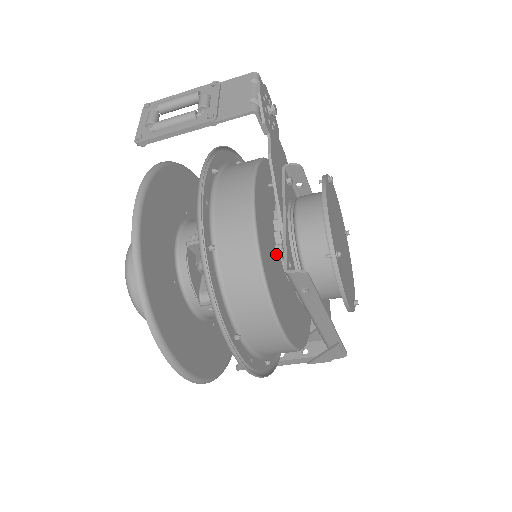
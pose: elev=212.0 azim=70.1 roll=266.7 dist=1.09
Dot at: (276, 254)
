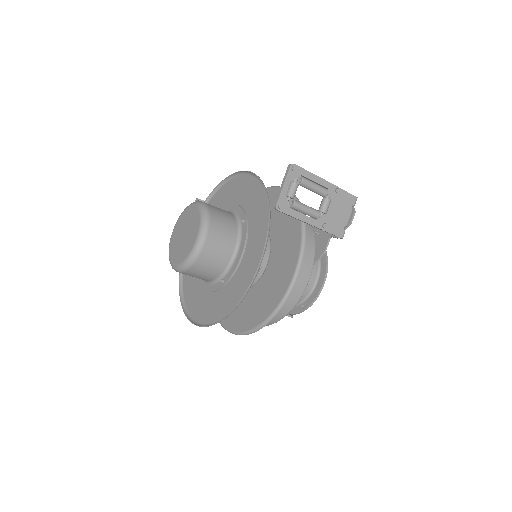
Dot at: occluded
